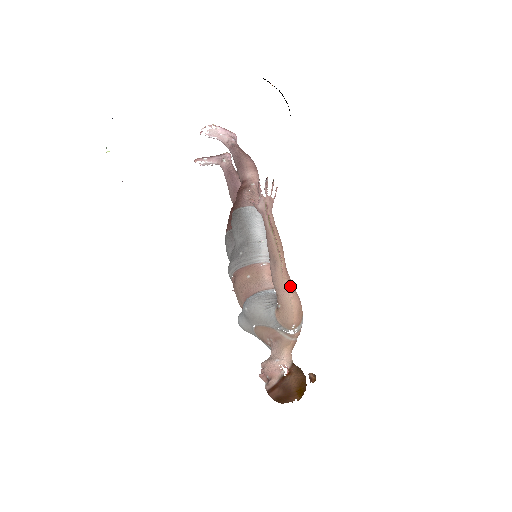
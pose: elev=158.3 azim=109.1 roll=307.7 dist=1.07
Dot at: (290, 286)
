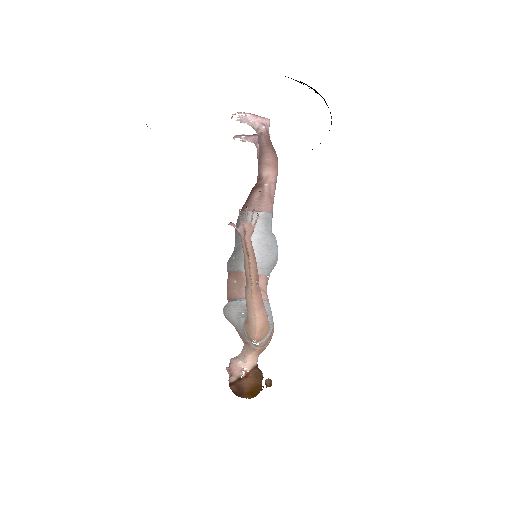
Dot at: (258, 306)
